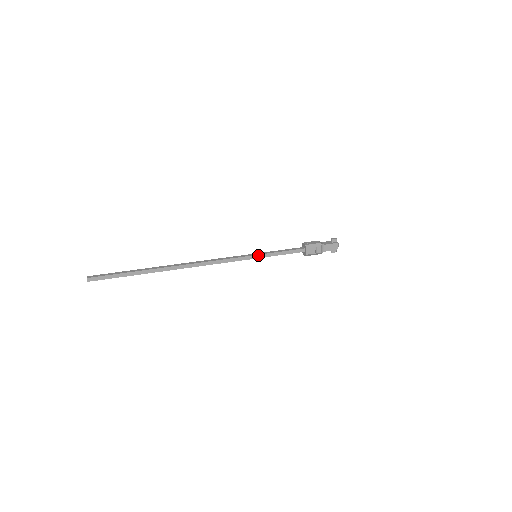
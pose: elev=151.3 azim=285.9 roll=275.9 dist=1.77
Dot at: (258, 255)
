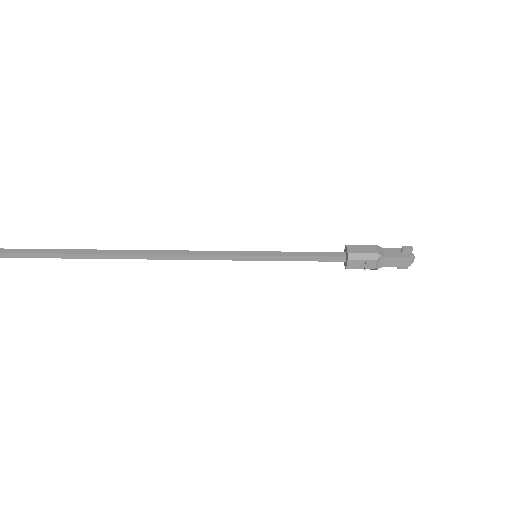
Dot at: (259, 256)
